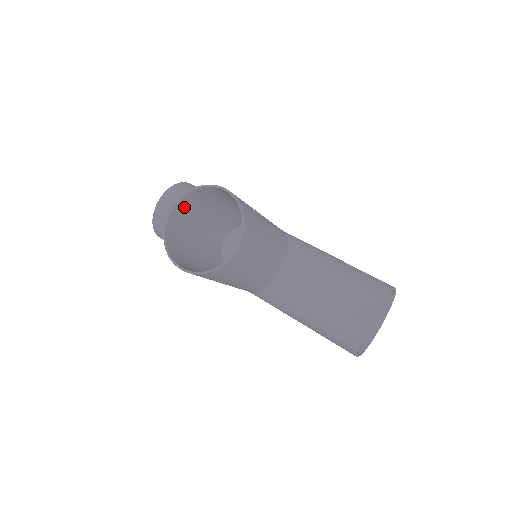
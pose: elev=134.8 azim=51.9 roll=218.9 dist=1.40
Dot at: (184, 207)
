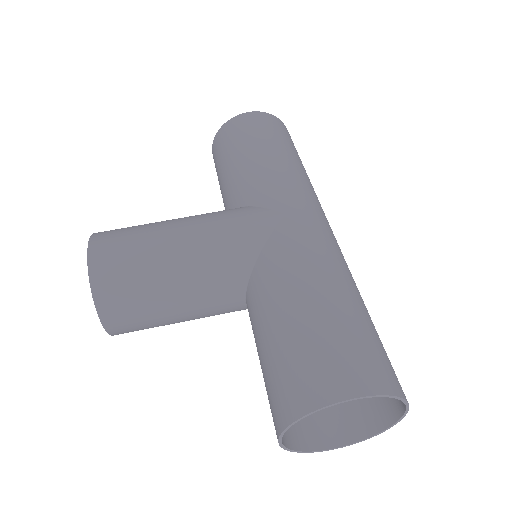
Dot at: occluded
